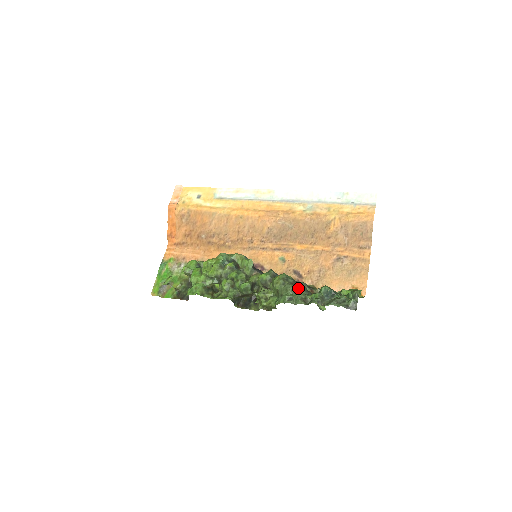
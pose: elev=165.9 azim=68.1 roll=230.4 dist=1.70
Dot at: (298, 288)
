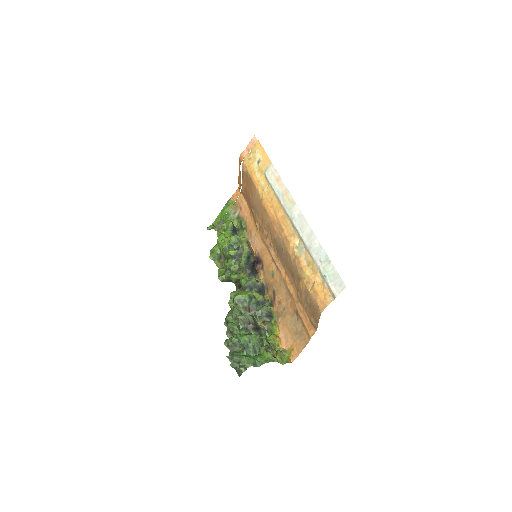
Dot at: (237, 318)
